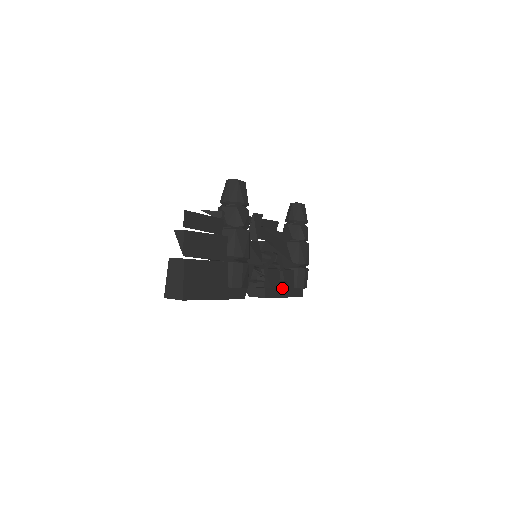
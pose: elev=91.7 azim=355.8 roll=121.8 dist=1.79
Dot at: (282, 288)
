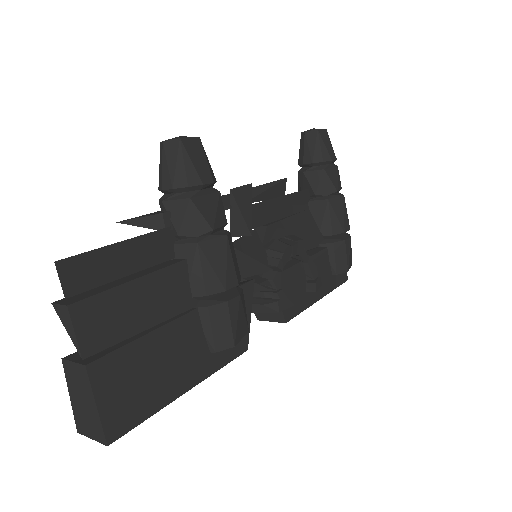
Dot at: occluded
